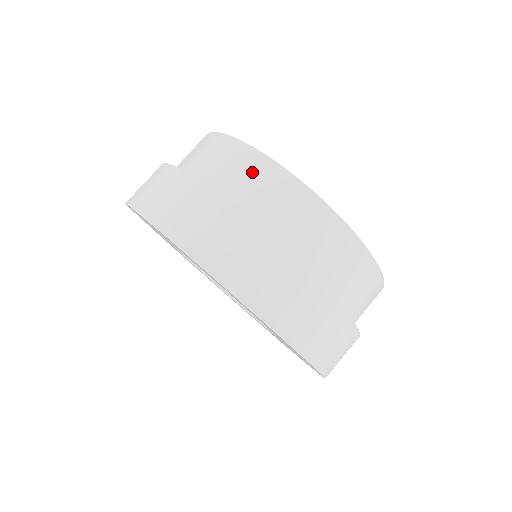
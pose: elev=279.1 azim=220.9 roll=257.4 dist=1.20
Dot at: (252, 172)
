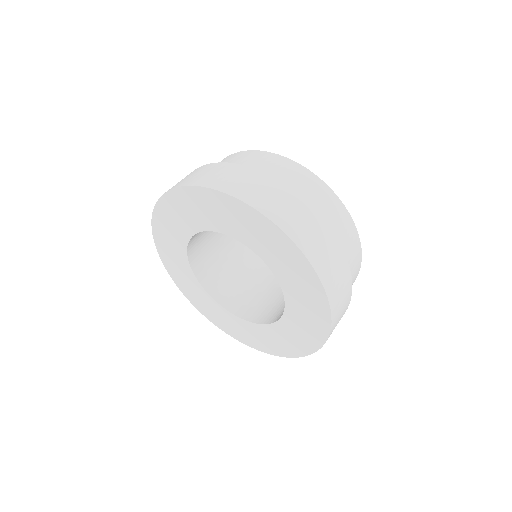
Dot at: occluded
